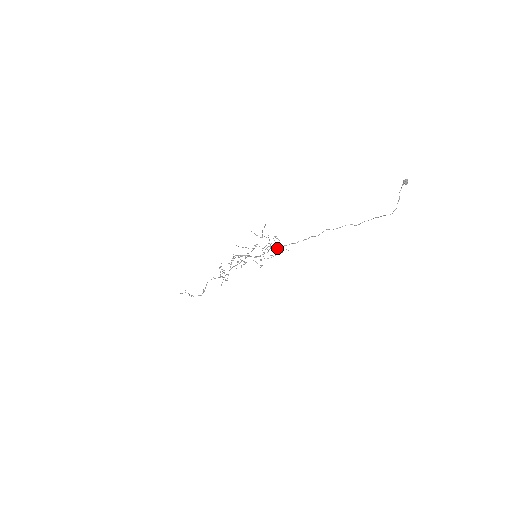
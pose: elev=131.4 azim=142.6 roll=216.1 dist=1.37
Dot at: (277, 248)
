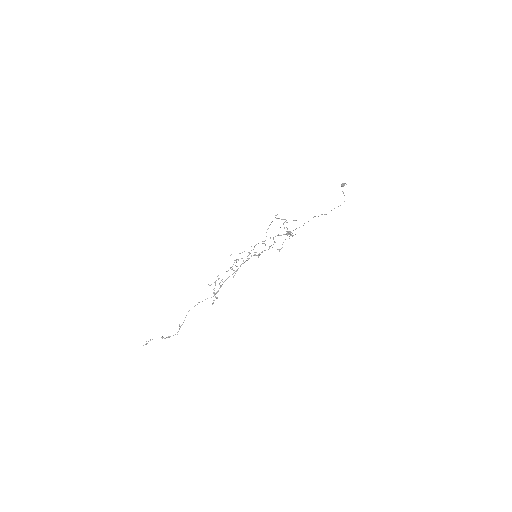
Dot at: occluded
